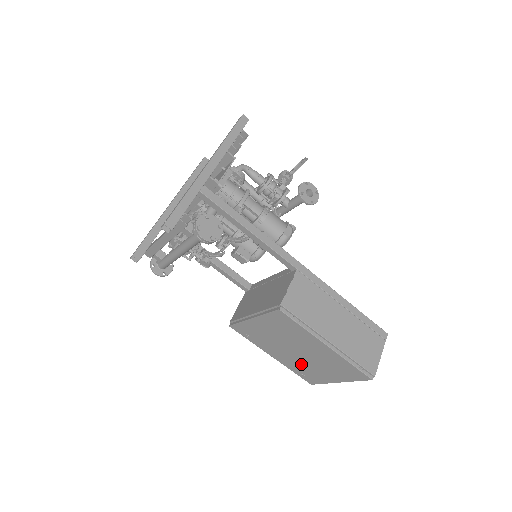
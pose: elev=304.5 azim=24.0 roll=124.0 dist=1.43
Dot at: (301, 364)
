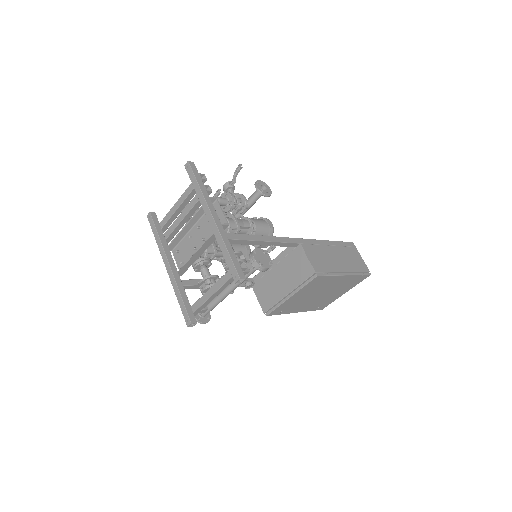
Dot at: (320, 301)
